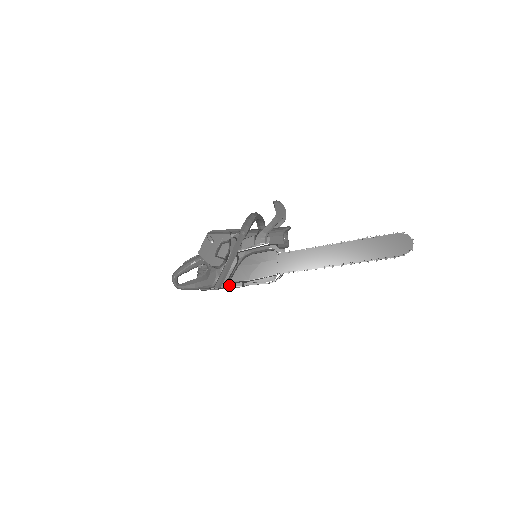
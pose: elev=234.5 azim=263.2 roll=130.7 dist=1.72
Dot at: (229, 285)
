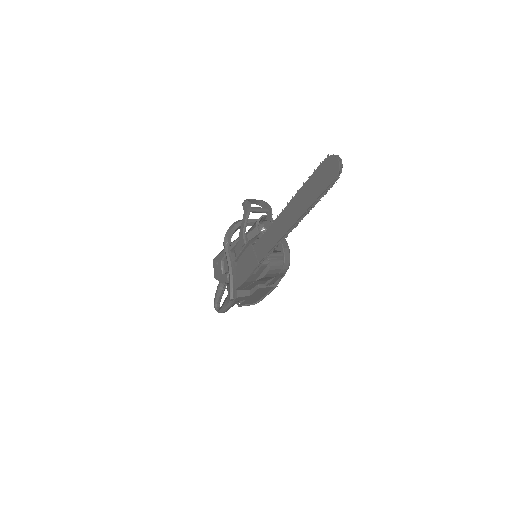
Dot at: (251, 292)
